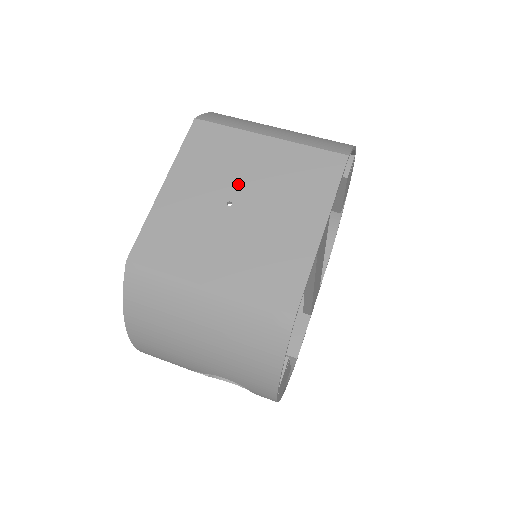
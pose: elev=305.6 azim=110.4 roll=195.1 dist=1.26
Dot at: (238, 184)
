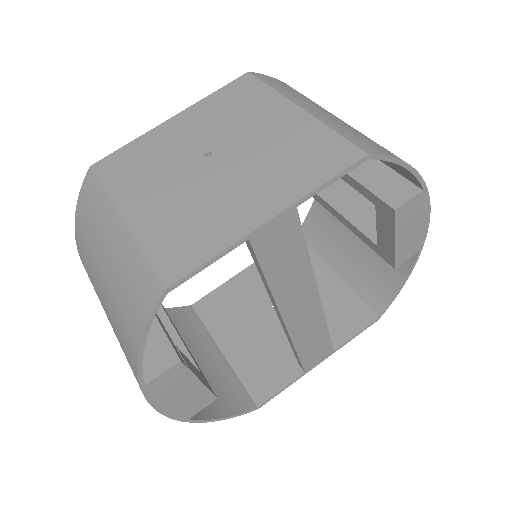
Dot at: (232, 140)
